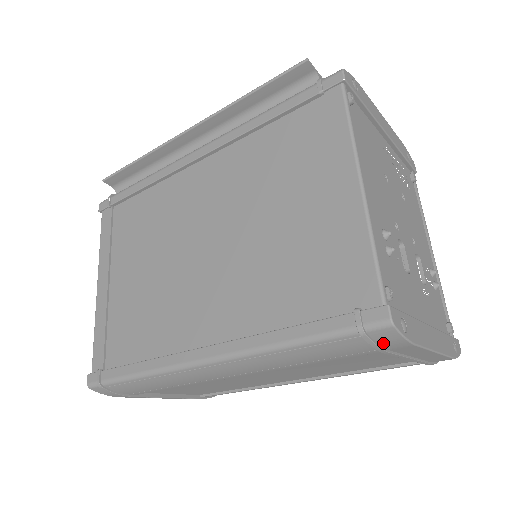
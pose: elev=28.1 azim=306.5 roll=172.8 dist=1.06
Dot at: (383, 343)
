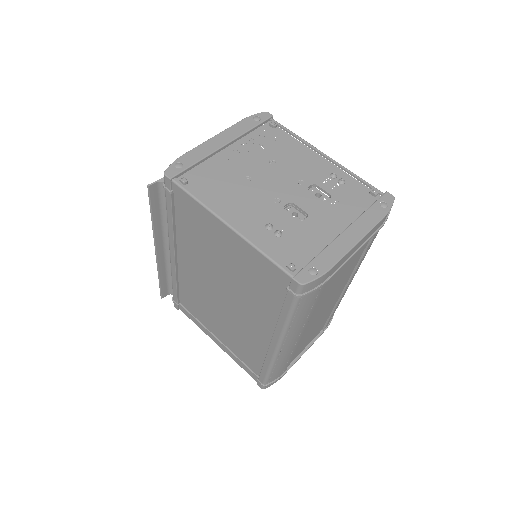
Dot at: (316, 285)
